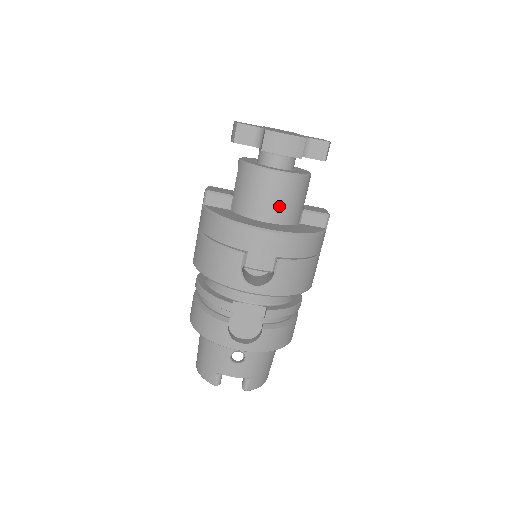
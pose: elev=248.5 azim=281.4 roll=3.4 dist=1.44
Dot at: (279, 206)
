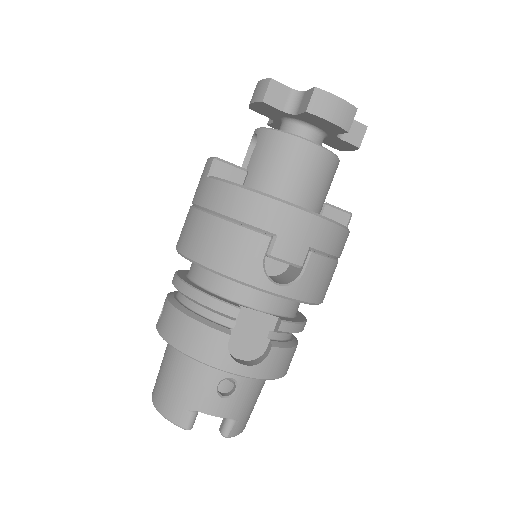
Dot at: (310, 188)
